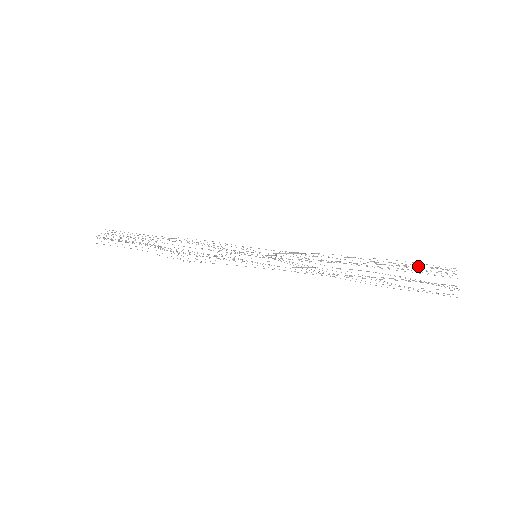
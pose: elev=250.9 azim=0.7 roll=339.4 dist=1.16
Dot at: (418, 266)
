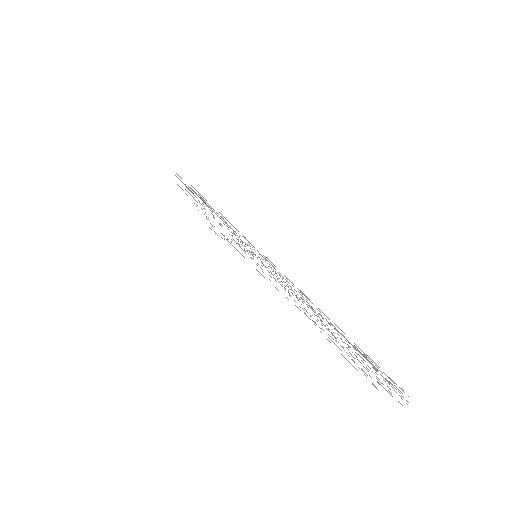
Dot at: occluded
